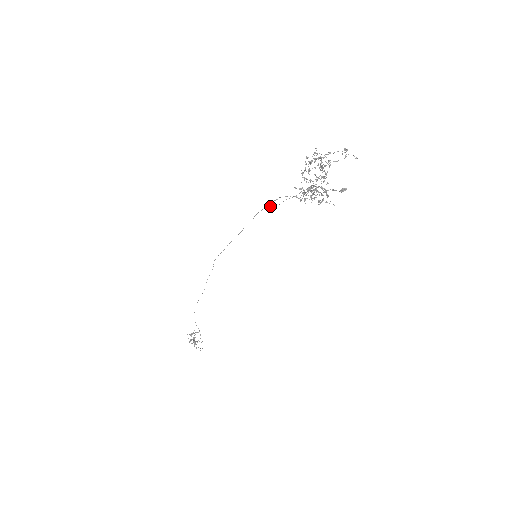
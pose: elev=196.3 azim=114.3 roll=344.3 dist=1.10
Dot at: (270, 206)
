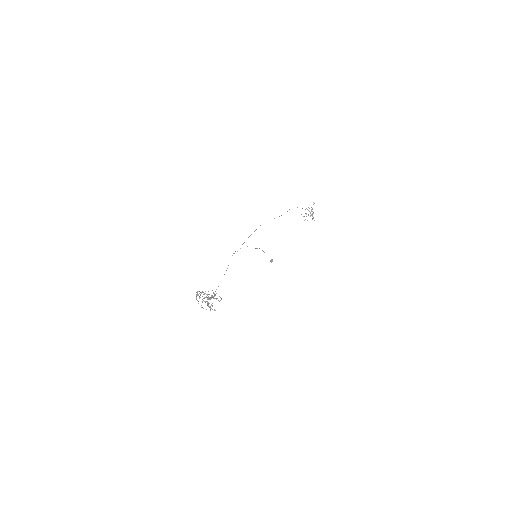
Dot at: occluded
